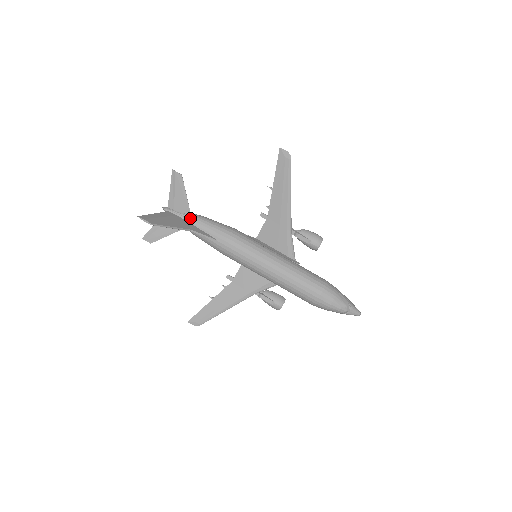
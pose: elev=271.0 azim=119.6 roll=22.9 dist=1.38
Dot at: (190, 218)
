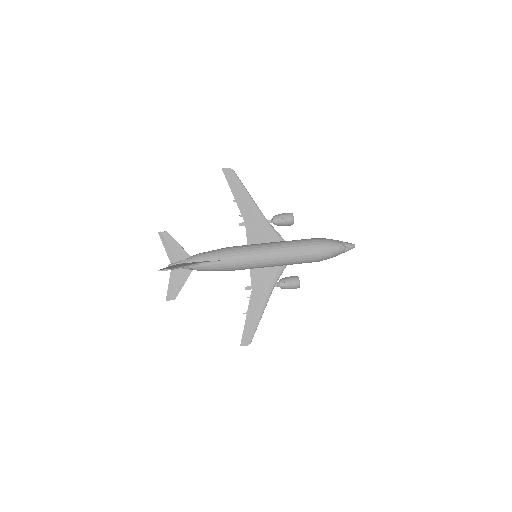
Dot at: (192, 259)
